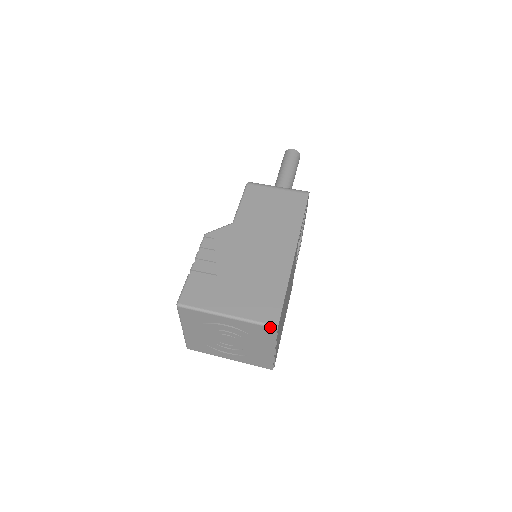
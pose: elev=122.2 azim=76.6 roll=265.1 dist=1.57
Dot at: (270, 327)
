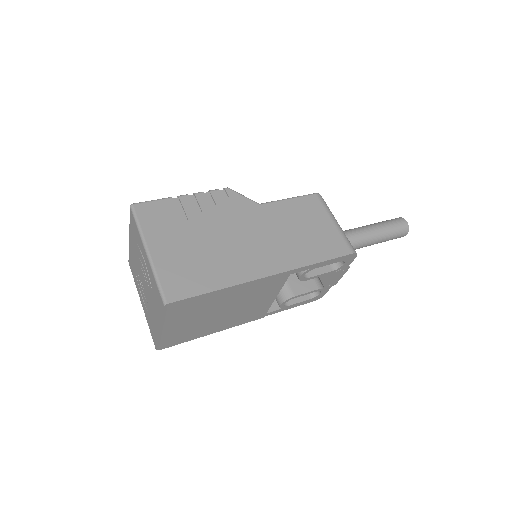
Dot at: (162, 297)
